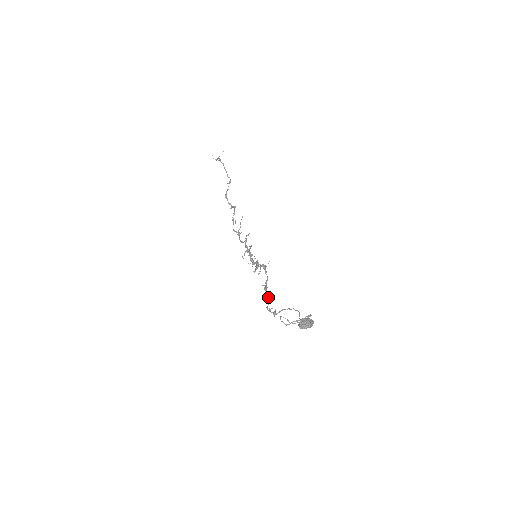
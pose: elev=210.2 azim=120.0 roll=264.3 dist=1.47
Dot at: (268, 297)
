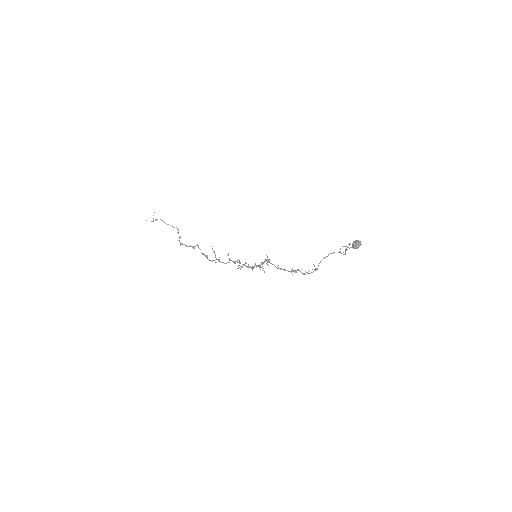
Dot at: (295, 270)
